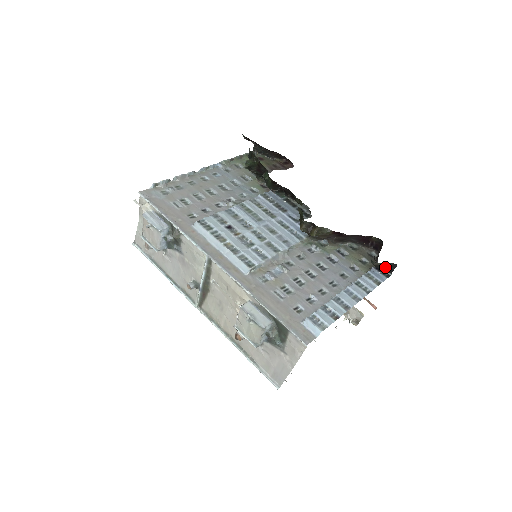
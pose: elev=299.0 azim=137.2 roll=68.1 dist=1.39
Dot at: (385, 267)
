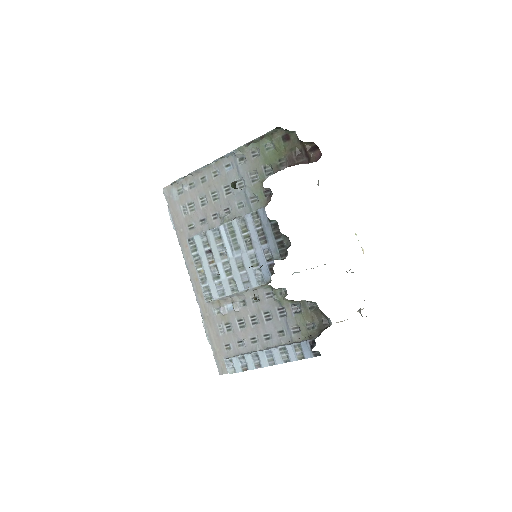
Dot at: occluded
